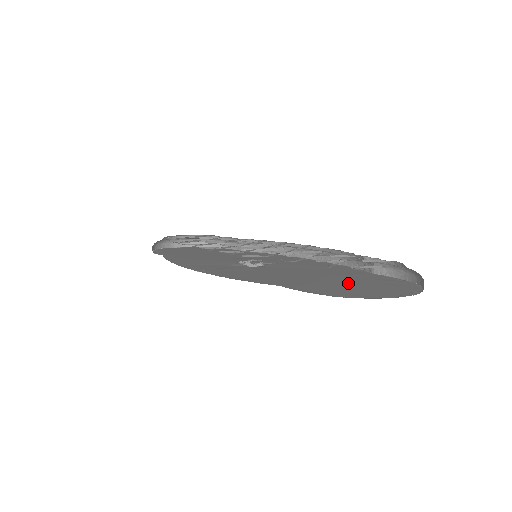
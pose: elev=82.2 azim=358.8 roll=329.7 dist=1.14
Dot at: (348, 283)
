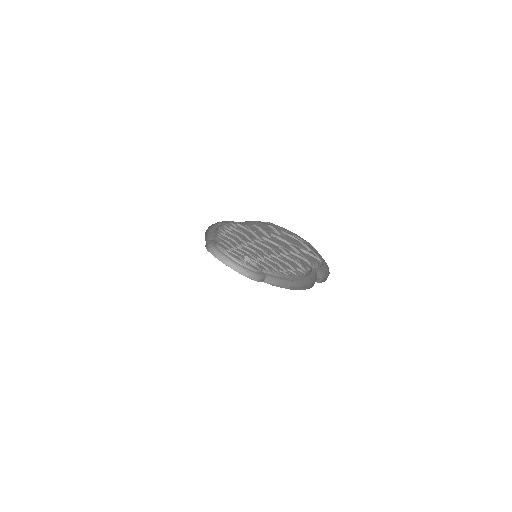
Dot at: occluded
